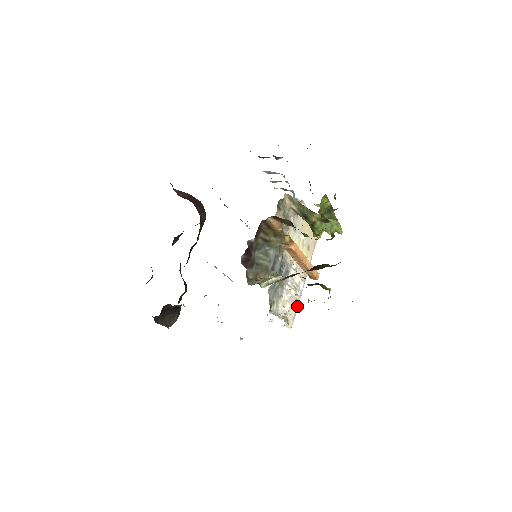
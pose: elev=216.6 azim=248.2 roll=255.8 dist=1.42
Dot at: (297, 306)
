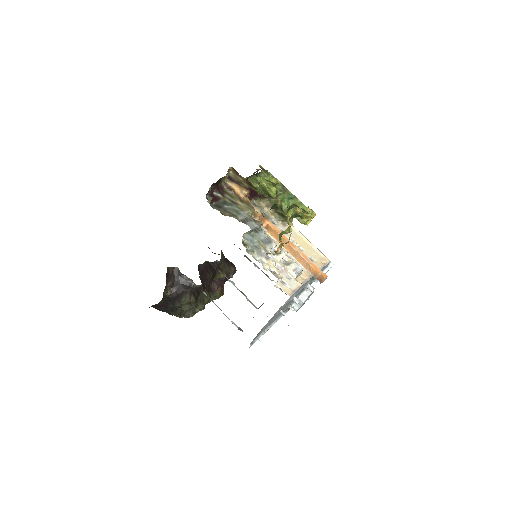
Dot at: (299, 286)
